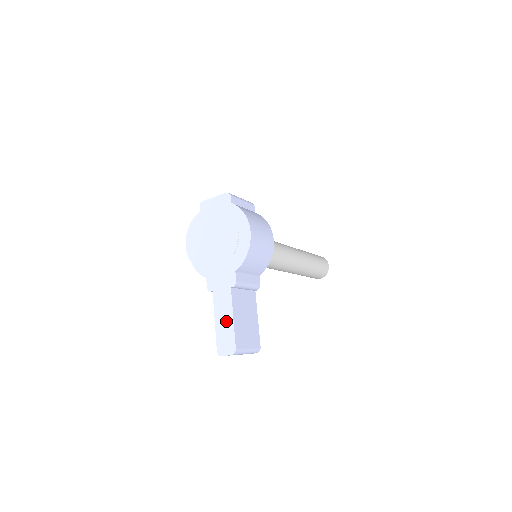
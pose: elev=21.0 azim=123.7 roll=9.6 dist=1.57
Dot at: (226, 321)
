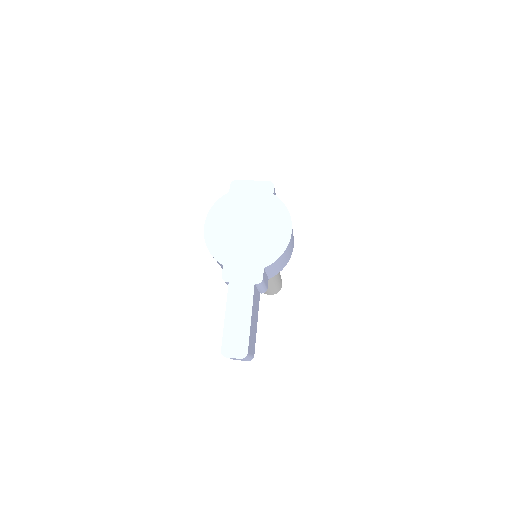
Dot at: (241, 319)
